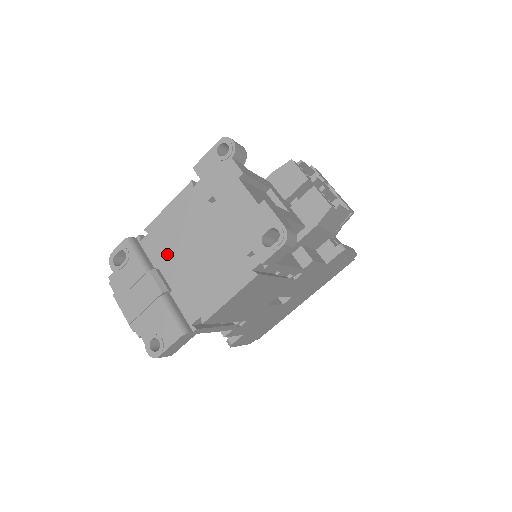
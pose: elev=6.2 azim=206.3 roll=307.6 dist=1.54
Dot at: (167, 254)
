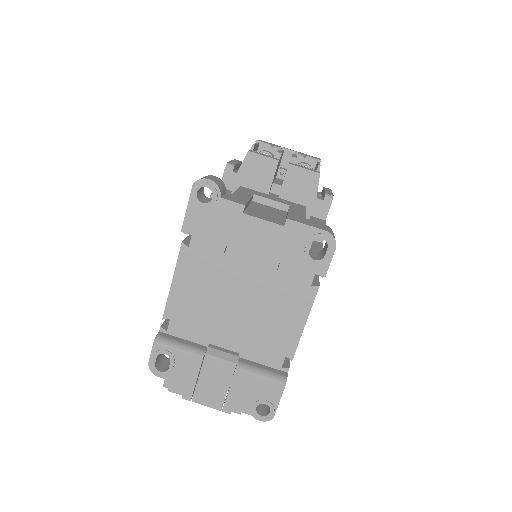
Dot at: (207, 325)
